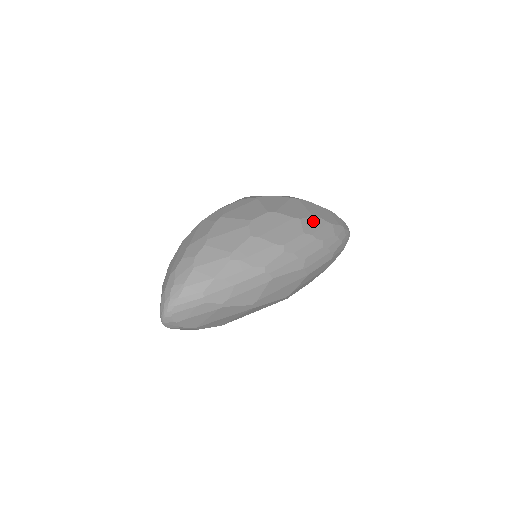
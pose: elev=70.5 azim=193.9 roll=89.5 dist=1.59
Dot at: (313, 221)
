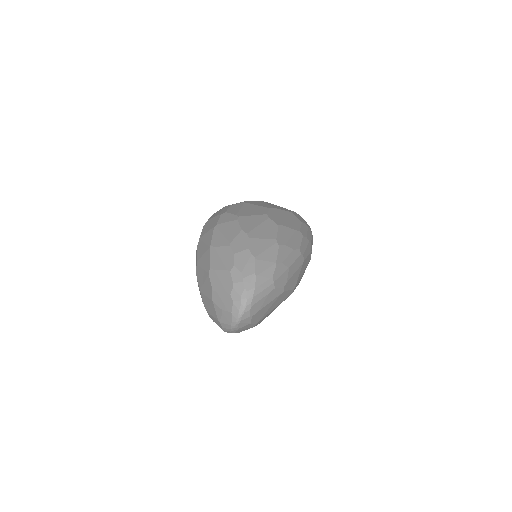
Dot at: (296, 214)
